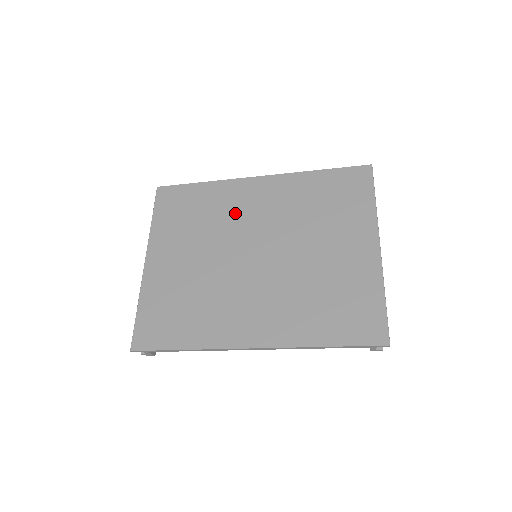
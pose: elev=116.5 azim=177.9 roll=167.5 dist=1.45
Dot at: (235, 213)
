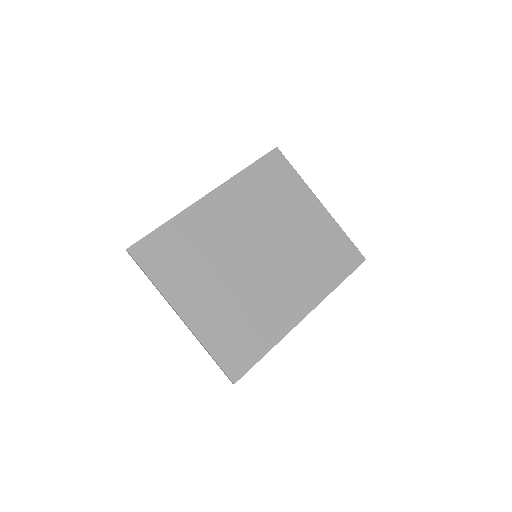
Dot at: (217, 233)
